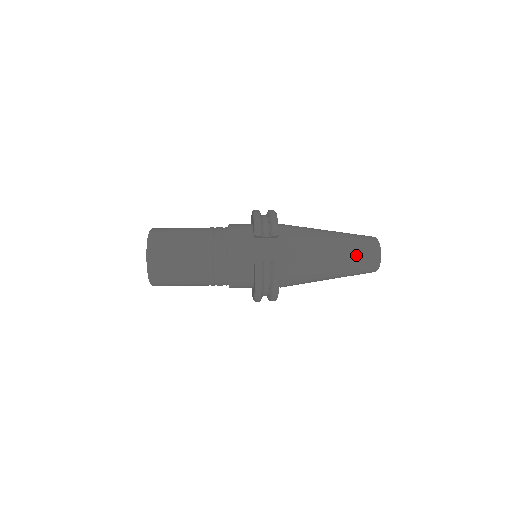
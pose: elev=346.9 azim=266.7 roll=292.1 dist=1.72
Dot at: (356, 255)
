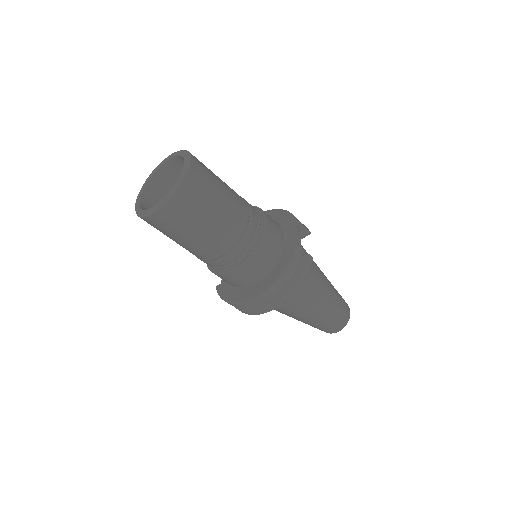
Dot at: (340, 301)
